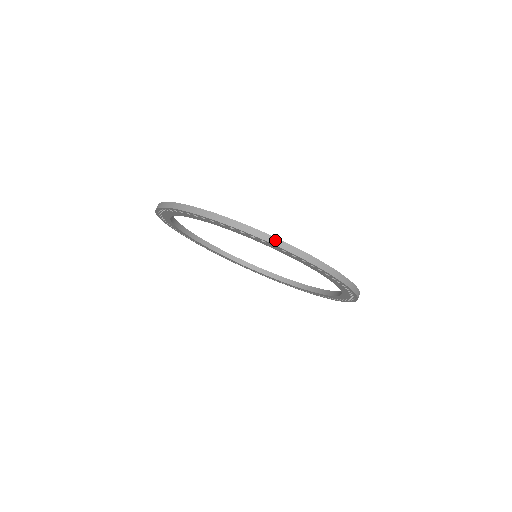
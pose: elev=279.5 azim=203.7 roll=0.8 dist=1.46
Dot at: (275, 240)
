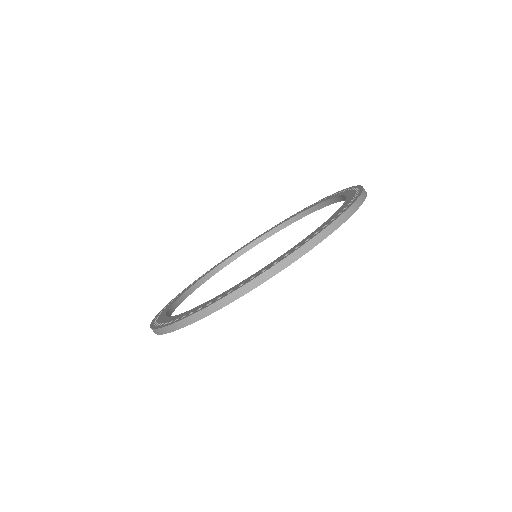
Dot at: (362, 196)
